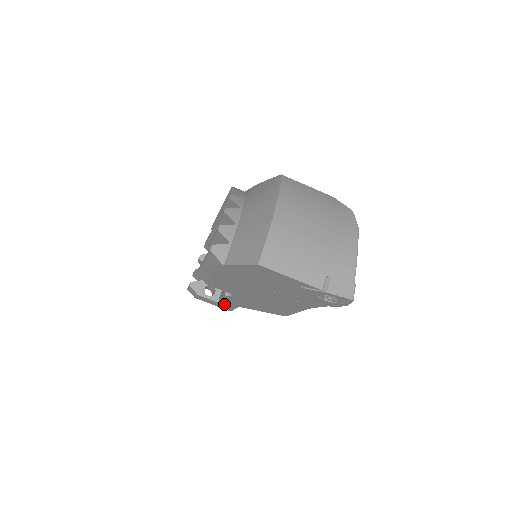
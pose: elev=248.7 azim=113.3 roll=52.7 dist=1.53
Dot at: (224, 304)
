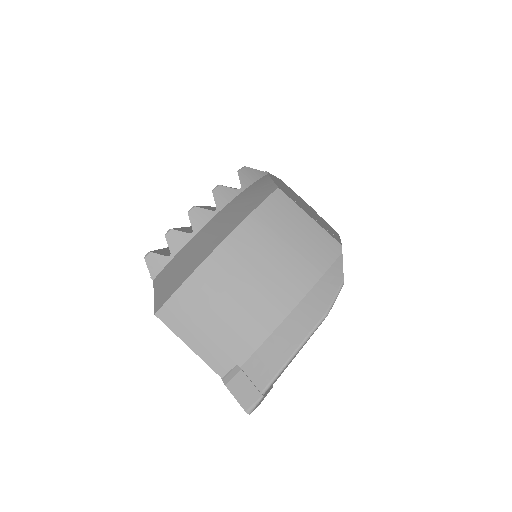
Dot at: occluded
